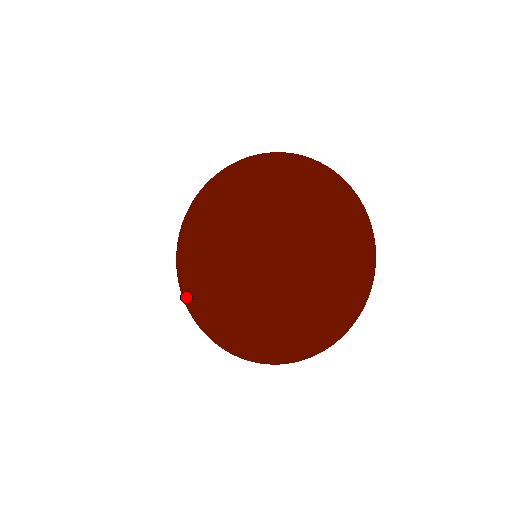
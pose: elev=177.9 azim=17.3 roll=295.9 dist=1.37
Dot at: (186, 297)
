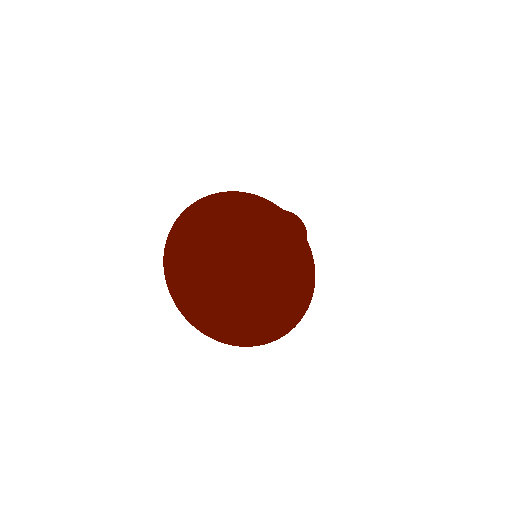
Dot at: (168, 241)
